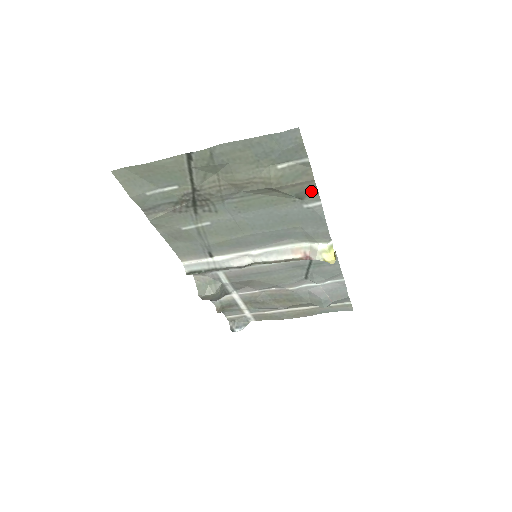
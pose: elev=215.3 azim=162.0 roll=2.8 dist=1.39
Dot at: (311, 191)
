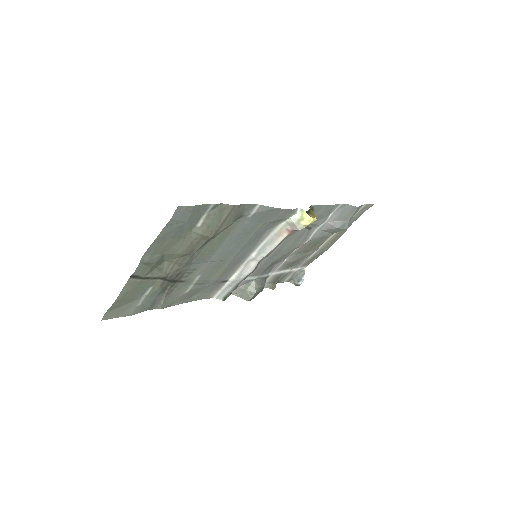
Dot at: (242, 209)
